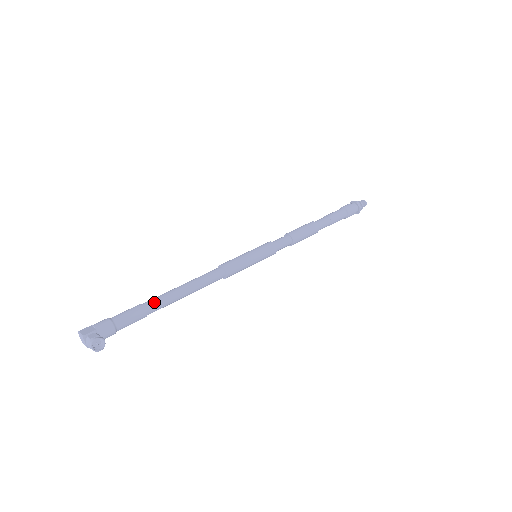
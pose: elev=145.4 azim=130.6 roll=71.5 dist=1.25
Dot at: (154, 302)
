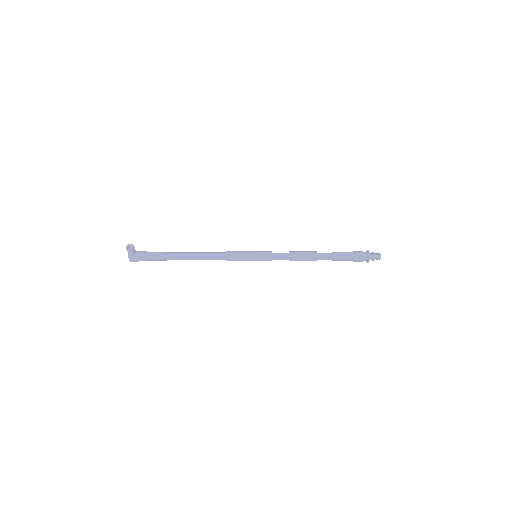
Dot at: (174, 252)
